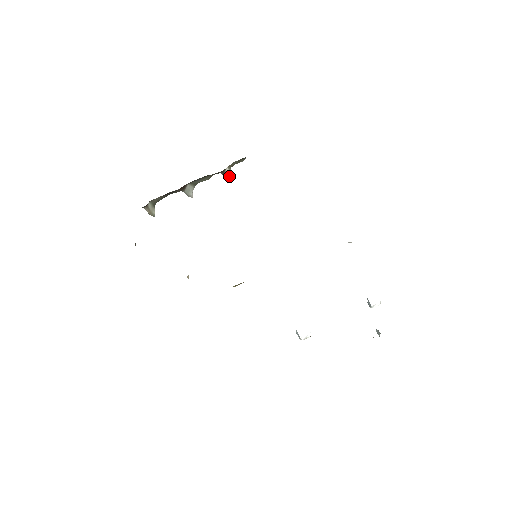
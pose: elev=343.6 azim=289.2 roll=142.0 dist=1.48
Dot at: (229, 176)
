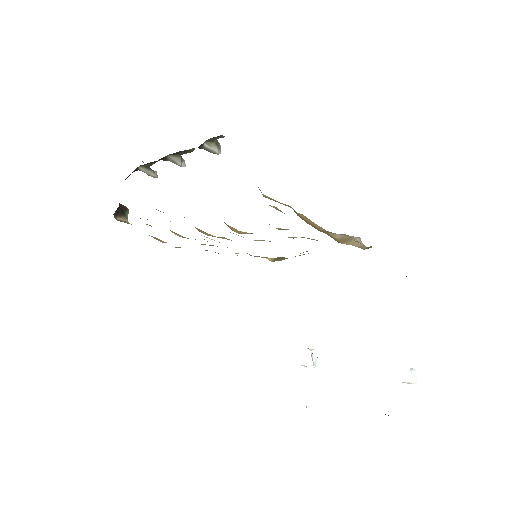
Dot at: (215, 151)
